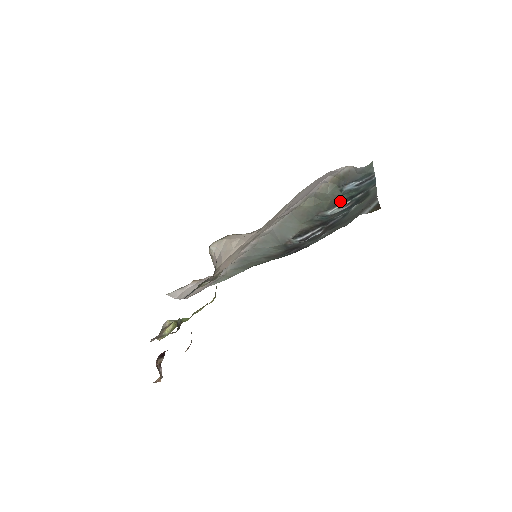
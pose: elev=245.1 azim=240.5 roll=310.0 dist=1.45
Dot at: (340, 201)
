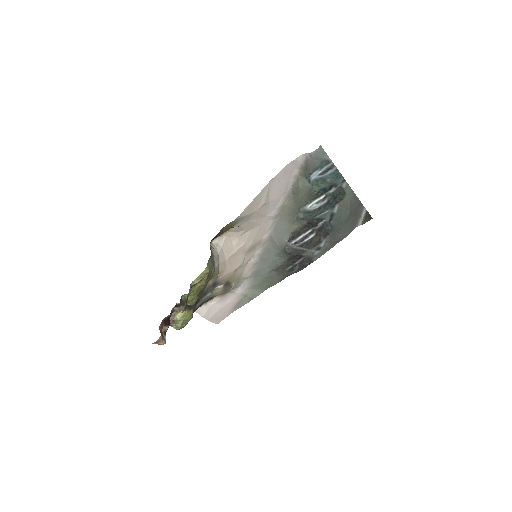
Dot at: (313, 194)
